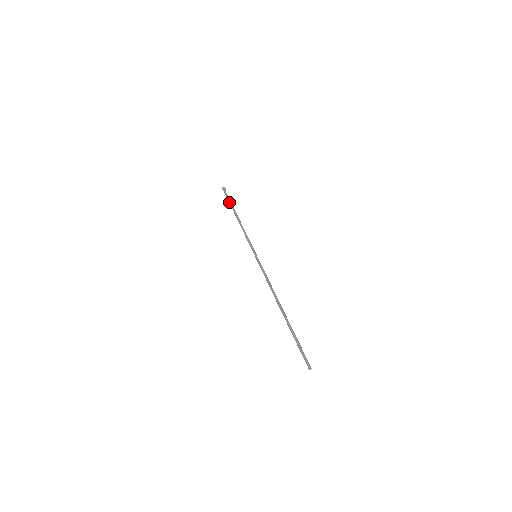
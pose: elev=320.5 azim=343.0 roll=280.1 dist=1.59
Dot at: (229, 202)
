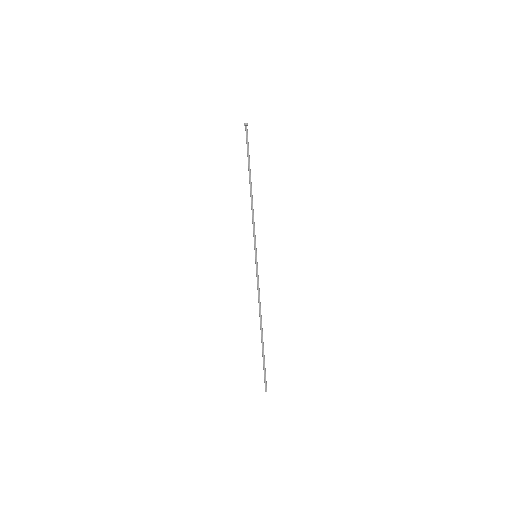
Dot at: (248, 156)
